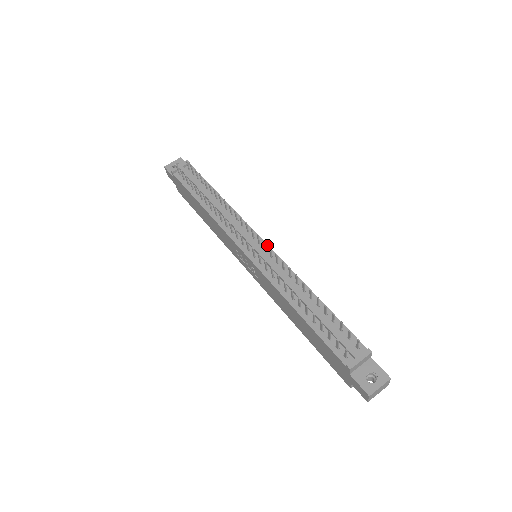
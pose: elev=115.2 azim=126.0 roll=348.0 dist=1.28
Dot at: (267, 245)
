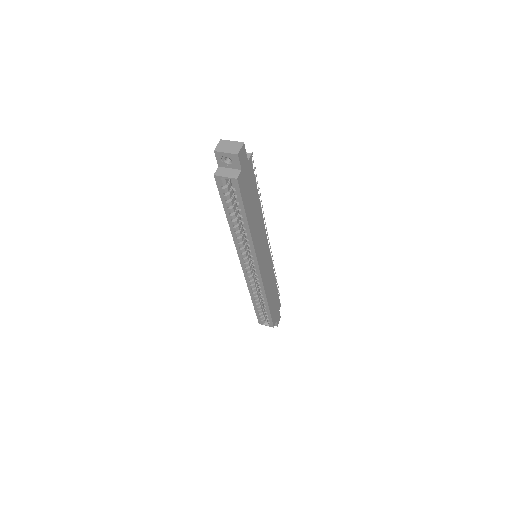
Dot at: (268, 244)
